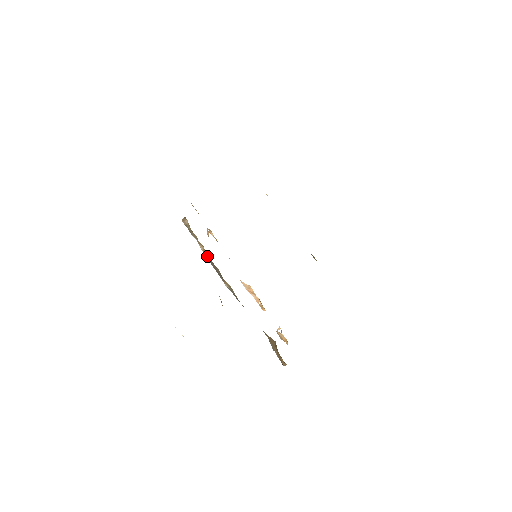
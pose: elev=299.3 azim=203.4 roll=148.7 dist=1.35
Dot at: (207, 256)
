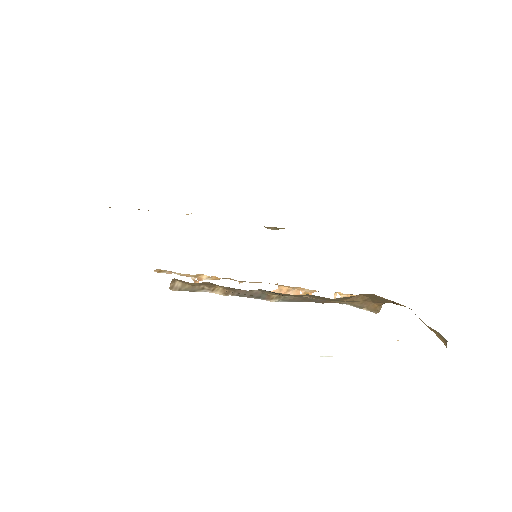
Dot at: (232, 293)
